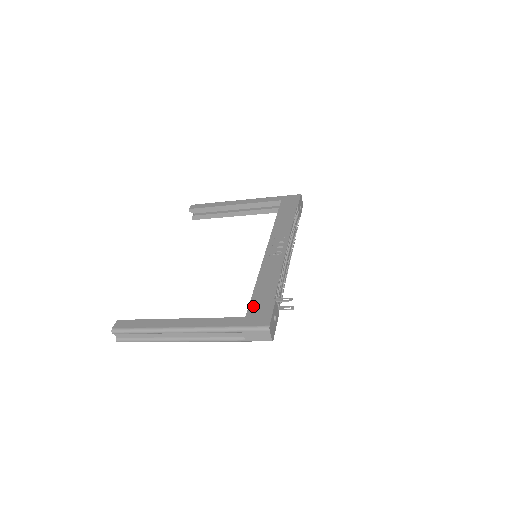
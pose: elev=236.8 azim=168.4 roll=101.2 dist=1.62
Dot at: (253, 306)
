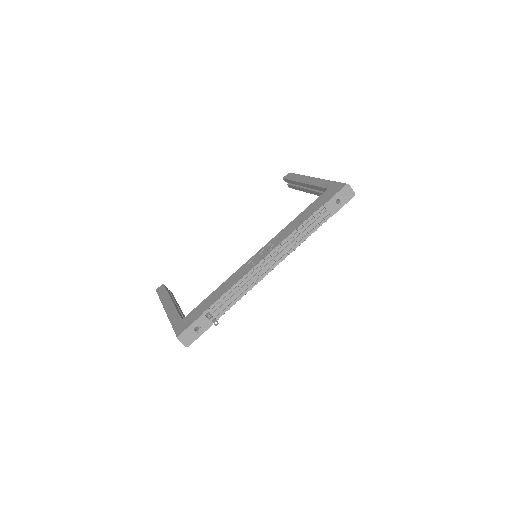
Dot at: (192, 312)
